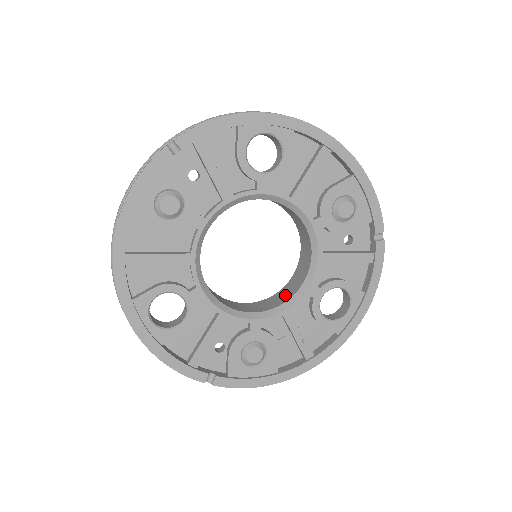
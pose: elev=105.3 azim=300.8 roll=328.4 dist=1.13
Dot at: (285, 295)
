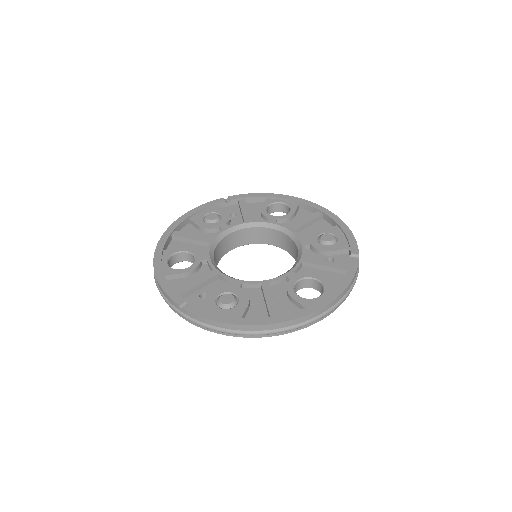
Dot at: occluded
